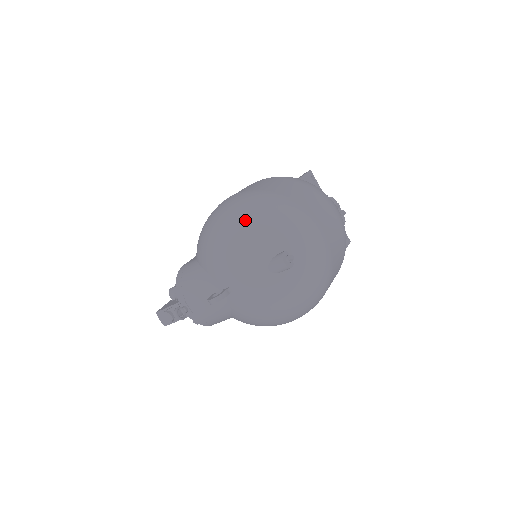
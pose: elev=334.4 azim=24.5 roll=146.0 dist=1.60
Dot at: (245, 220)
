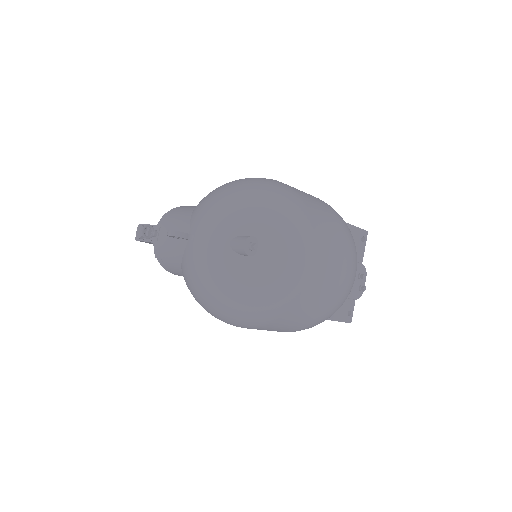
Dot at: (252, 192)
